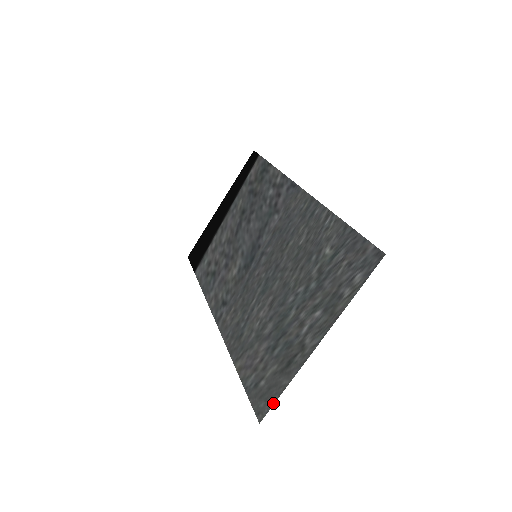
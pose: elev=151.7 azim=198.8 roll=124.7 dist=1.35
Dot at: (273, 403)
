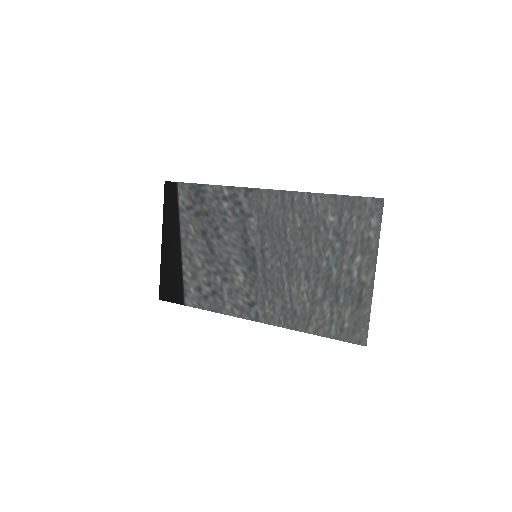
Dot at: (368, 328)
